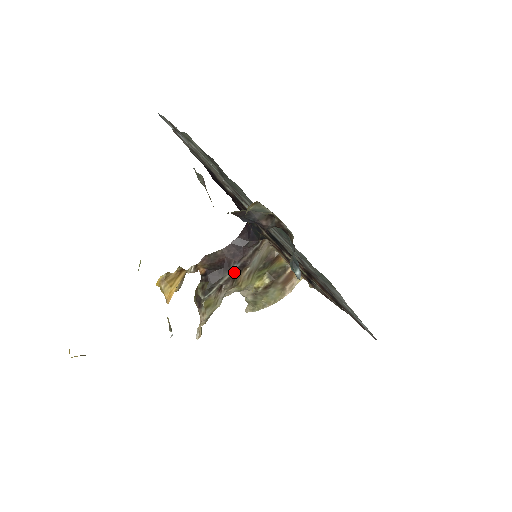
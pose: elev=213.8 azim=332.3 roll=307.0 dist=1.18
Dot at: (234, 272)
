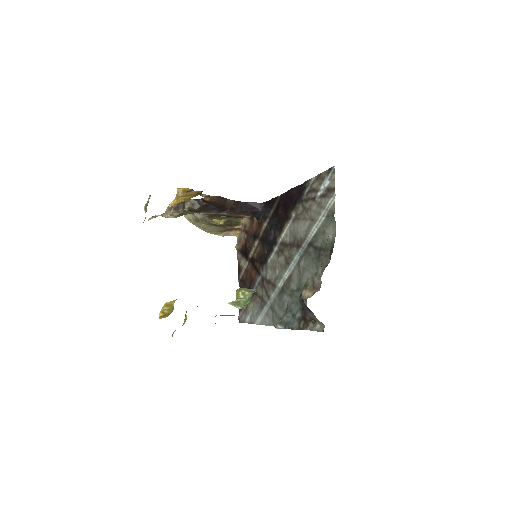
Dot at: (219, 214)
